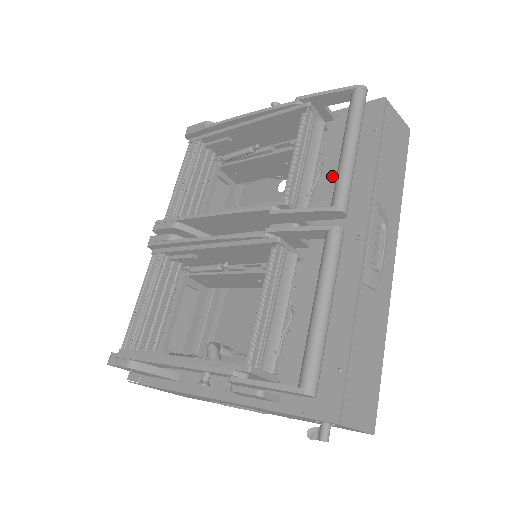
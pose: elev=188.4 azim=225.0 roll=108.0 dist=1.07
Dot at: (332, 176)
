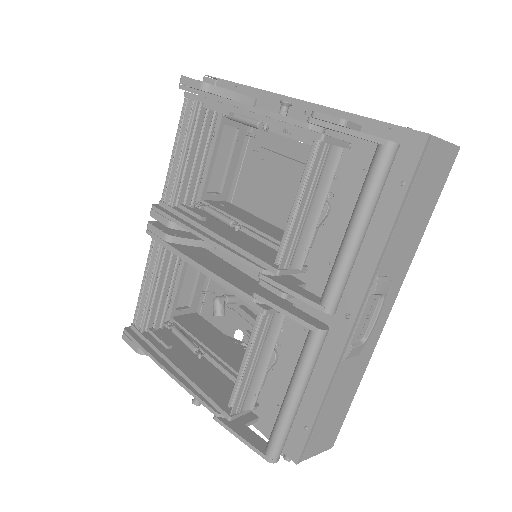
Dot at: (340, 221)
